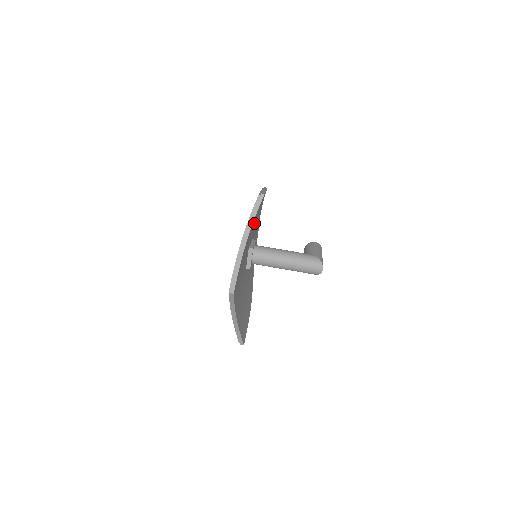
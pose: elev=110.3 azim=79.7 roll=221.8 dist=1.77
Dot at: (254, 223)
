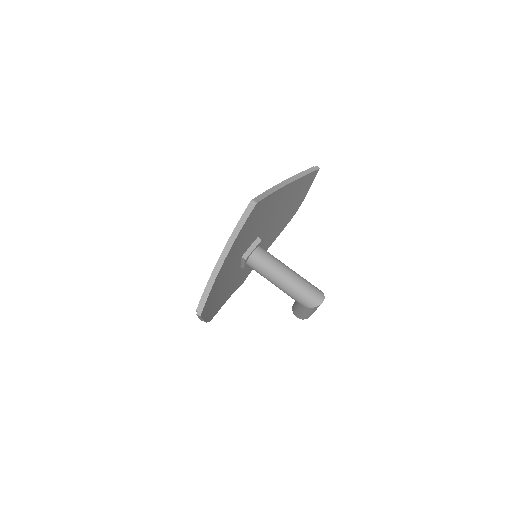
Dot at: (278, 216)
